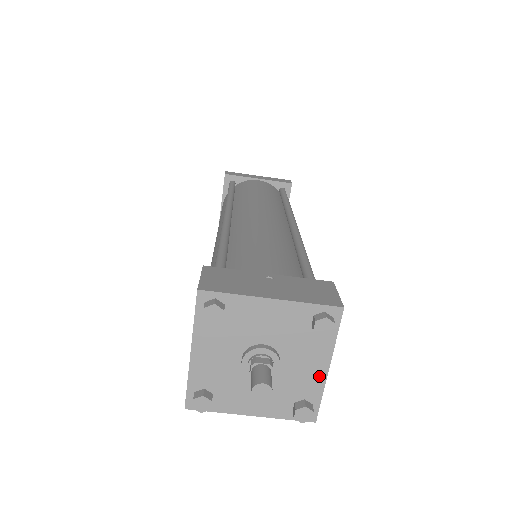
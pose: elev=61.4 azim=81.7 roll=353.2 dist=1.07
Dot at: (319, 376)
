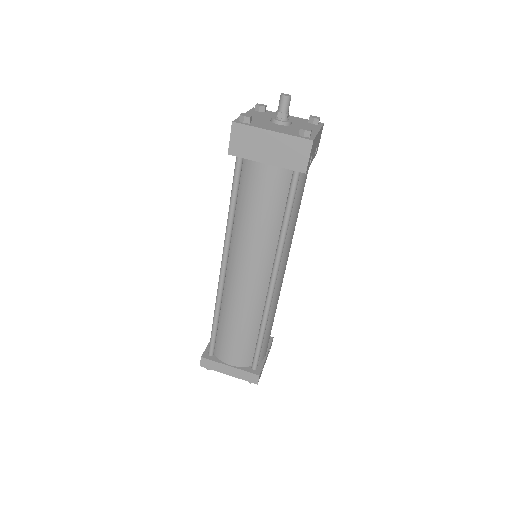
Dot at: (314, 132)
